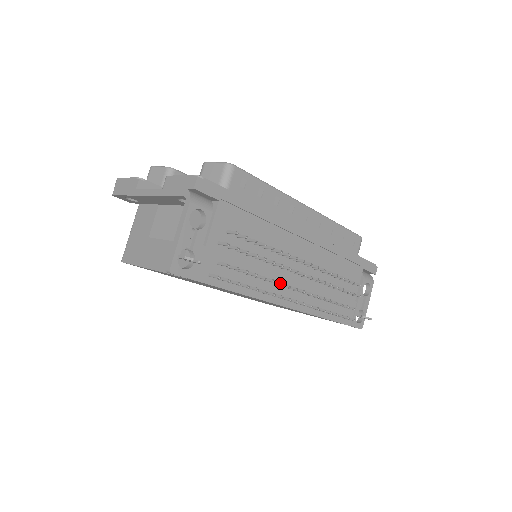
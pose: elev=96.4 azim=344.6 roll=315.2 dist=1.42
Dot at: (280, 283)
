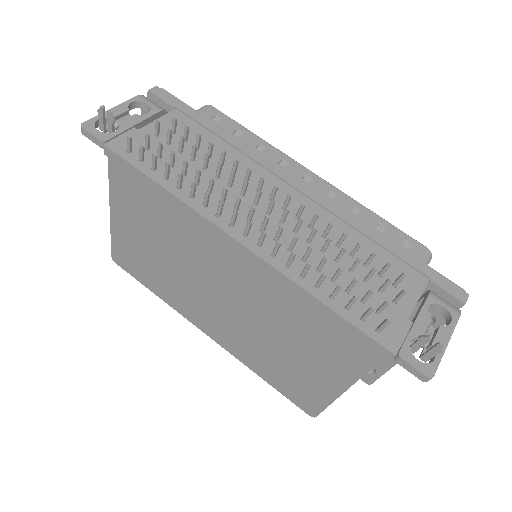
Dot at: (223, 188)
